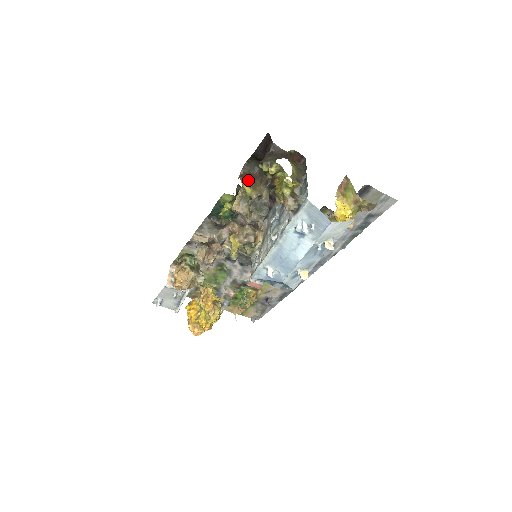
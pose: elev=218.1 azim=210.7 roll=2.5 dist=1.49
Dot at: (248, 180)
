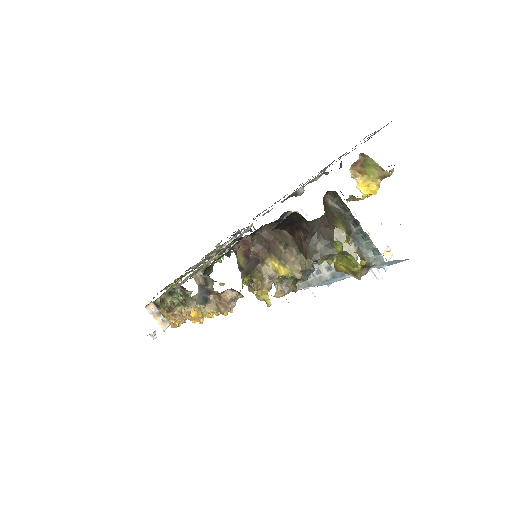
Dot at: (271, 255)
